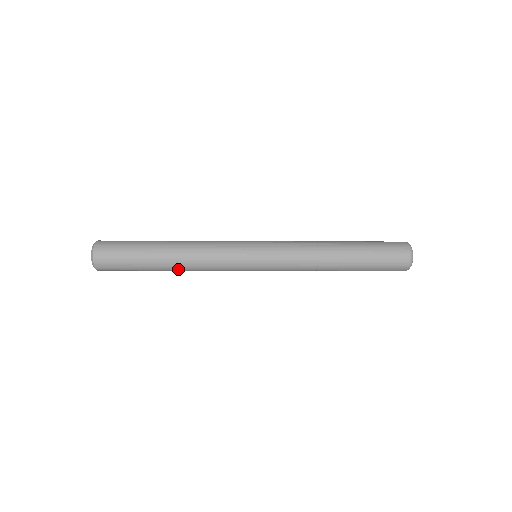
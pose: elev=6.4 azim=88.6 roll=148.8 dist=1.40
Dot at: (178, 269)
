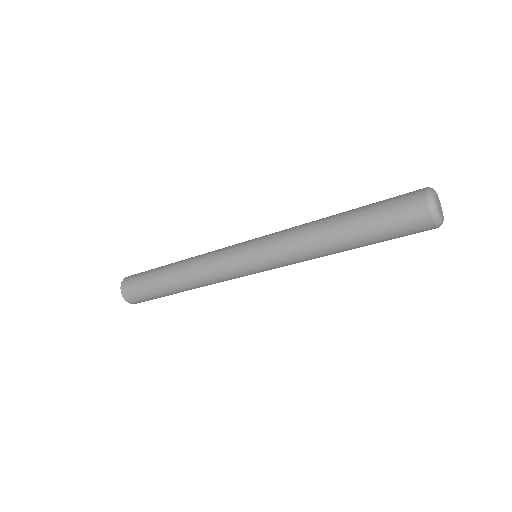
Dot at: (182, 281)
